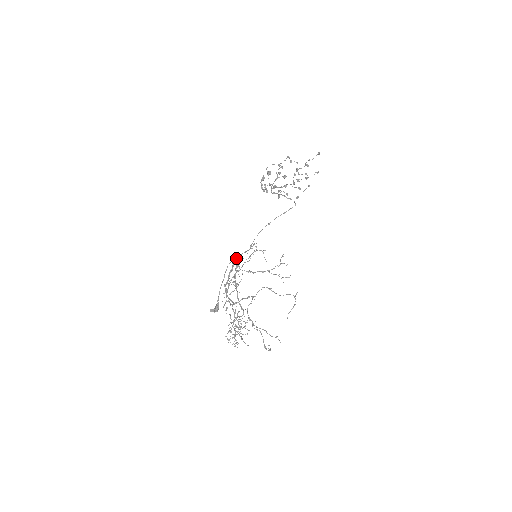
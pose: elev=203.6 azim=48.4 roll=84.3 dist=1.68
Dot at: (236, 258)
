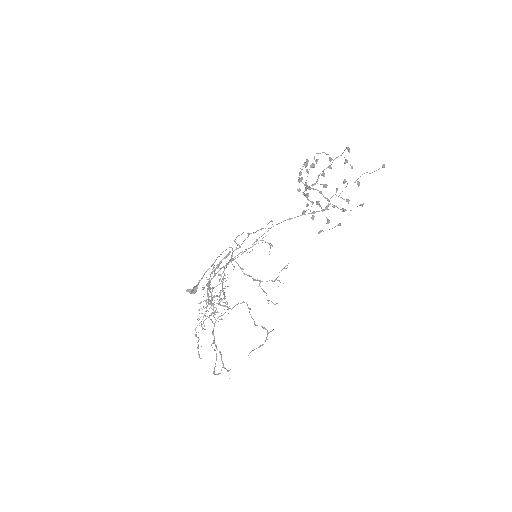
Dot at: (243, 232)
